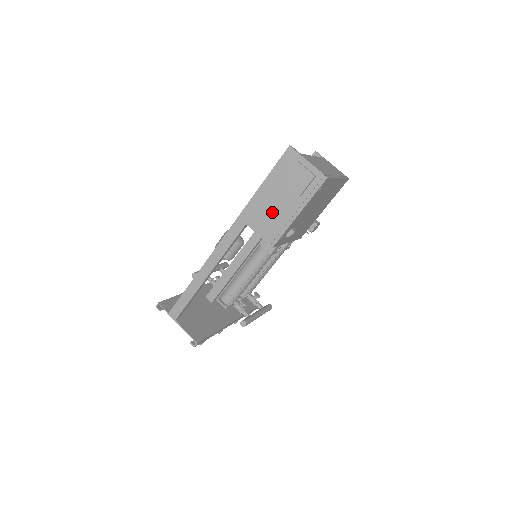
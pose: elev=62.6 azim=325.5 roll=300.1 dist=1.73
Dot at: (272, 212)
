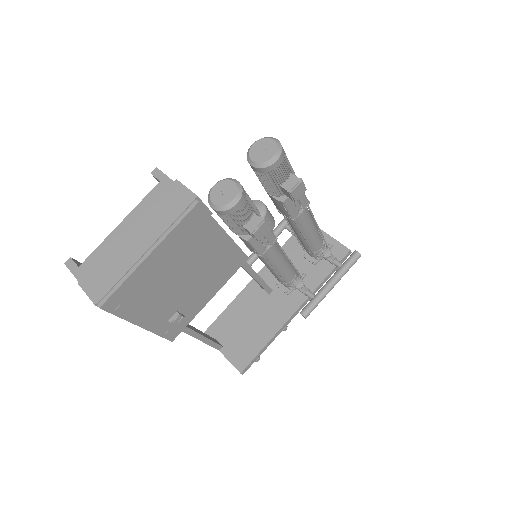
Dot at: occluded
